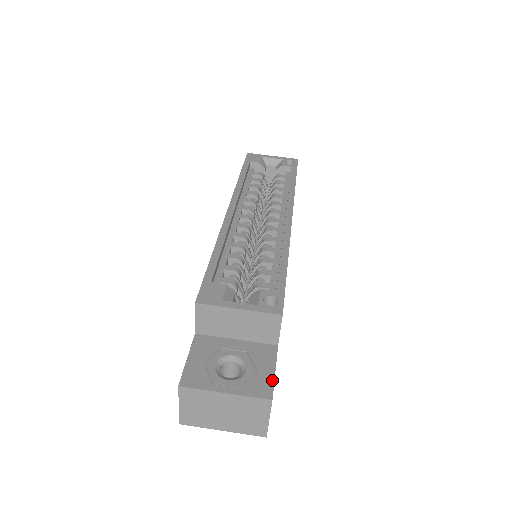
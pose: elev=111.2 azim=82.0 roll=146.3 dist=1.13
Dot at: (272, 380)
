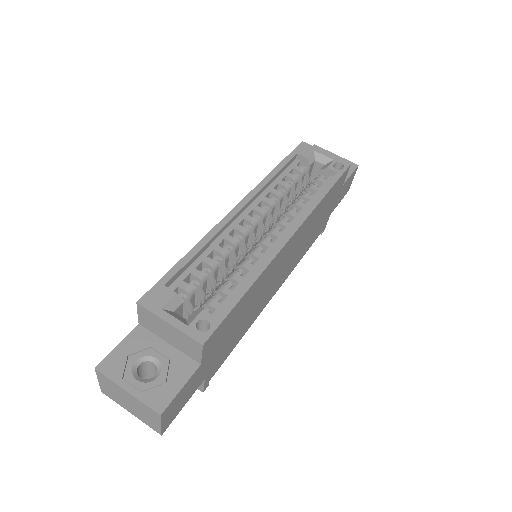
Dot at: (173, 396)
